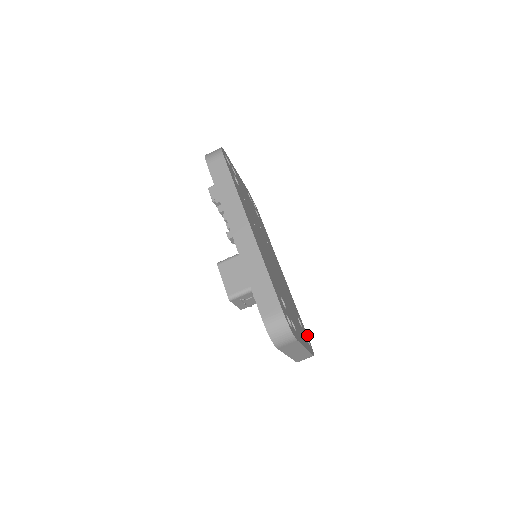
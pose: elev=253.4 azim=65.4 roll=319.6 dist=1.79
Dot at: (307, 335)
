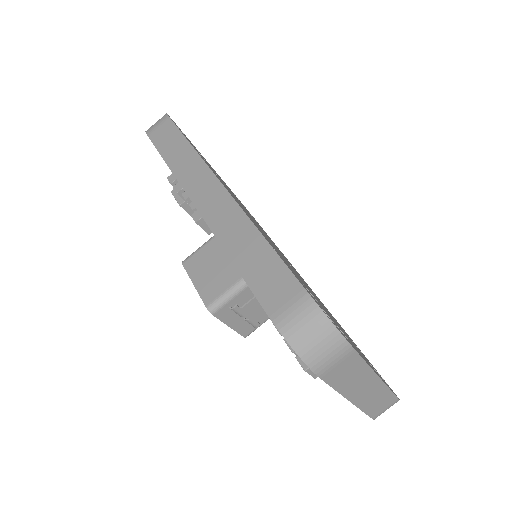
Dot at: occluded
